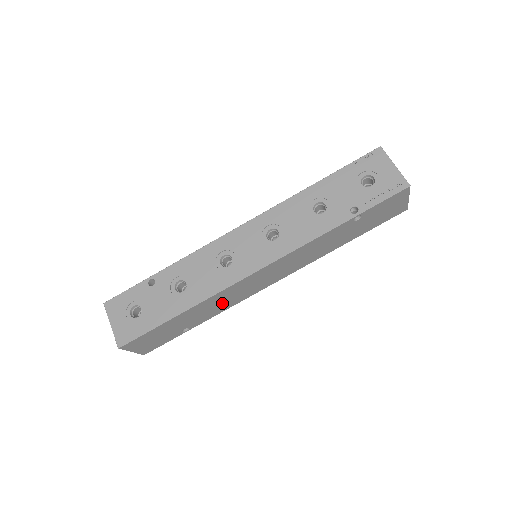
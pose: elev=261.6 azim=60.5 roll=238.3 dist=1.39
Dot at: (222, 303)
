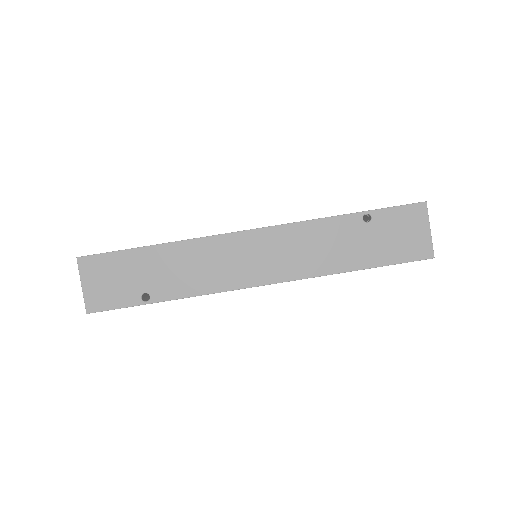
Dot at: (199, 271)
